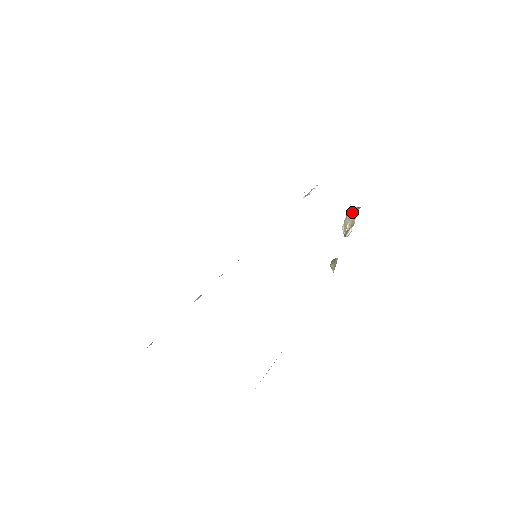
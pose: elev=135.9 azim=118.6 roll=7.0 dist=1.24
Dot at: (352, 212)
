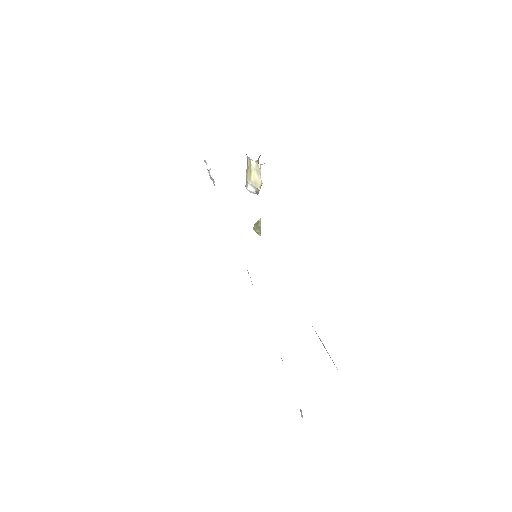
Dot at: (257, 165)
